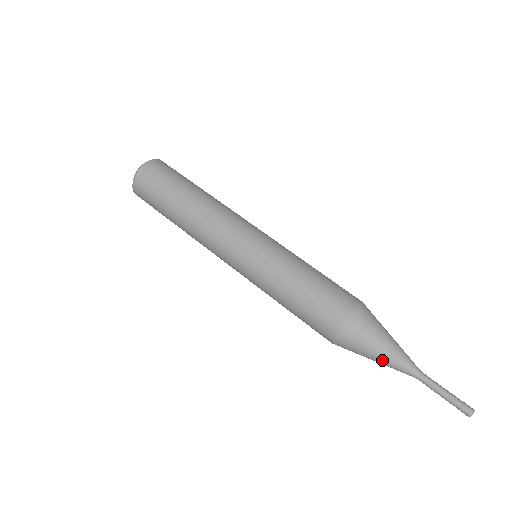
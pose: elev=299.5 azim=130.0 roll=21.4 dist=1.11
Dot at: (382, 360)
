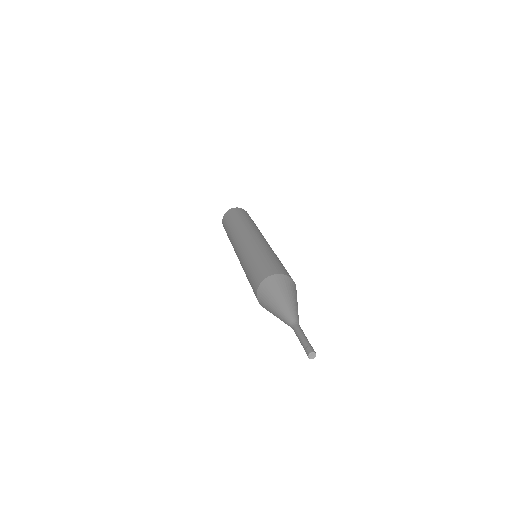
Dot at: (279, 305)
